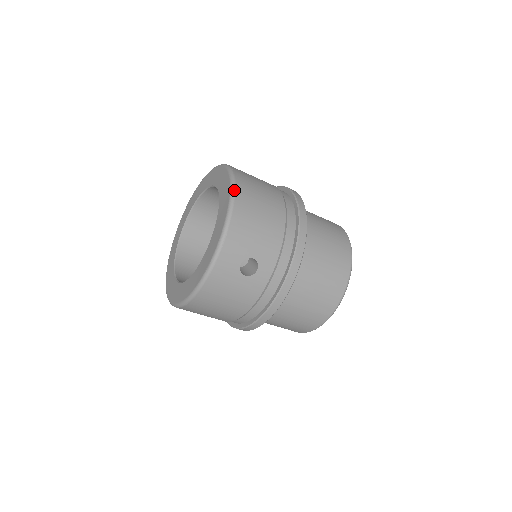
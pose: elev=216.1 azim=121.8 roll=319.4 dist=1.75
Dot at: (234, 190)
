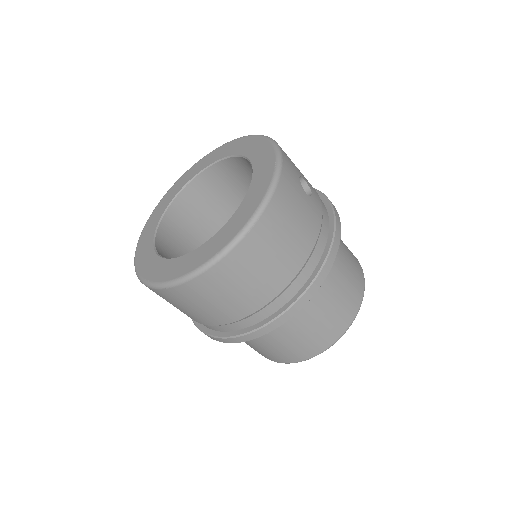
Dot at: occluded
